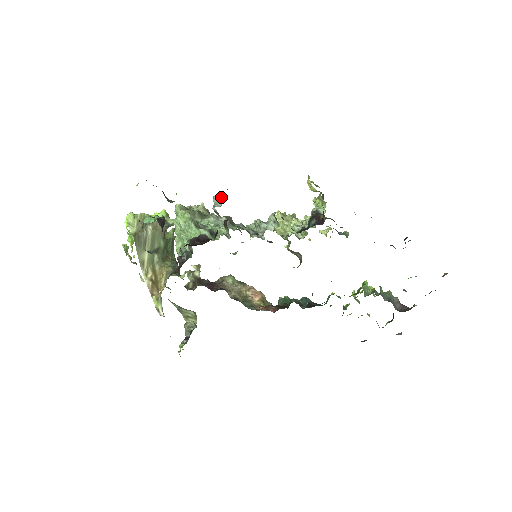
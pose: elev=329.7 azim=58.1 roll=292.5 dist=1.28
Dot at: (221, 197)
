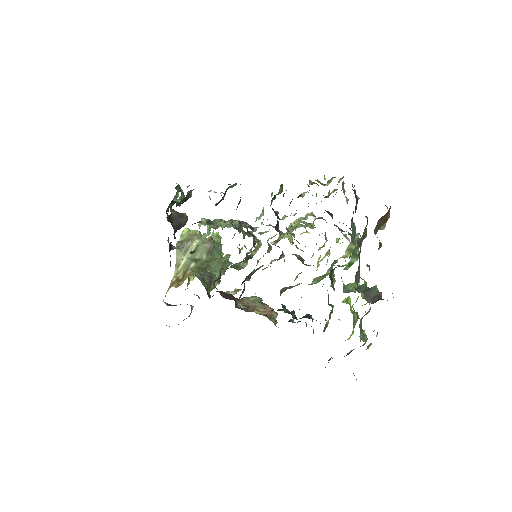
Dot at: occluded
